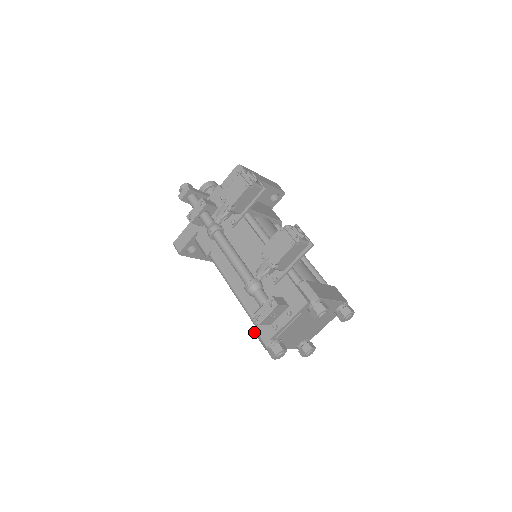
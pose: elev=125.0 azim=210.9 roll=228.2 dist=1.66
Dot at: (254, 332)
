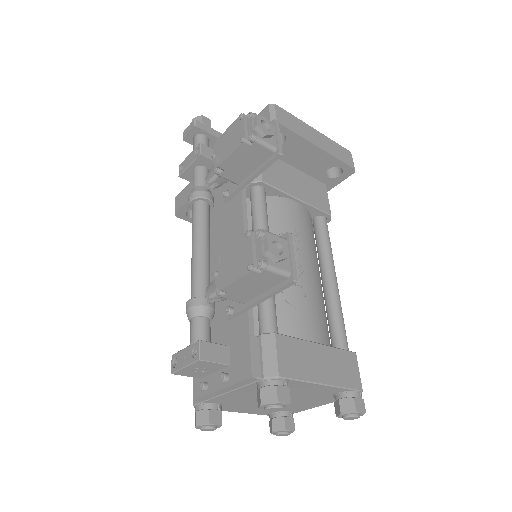
Dot at: occluded
